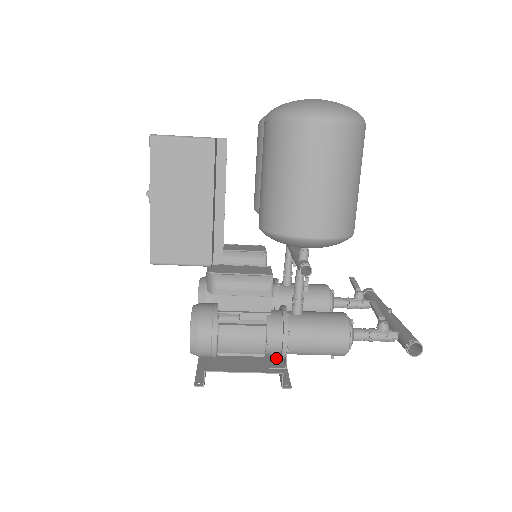
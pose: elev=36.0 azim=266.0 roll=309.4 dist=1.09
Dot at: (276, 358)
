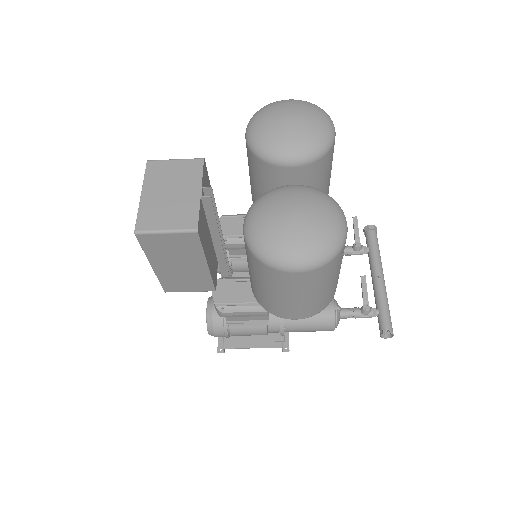
Dot at: occluded
